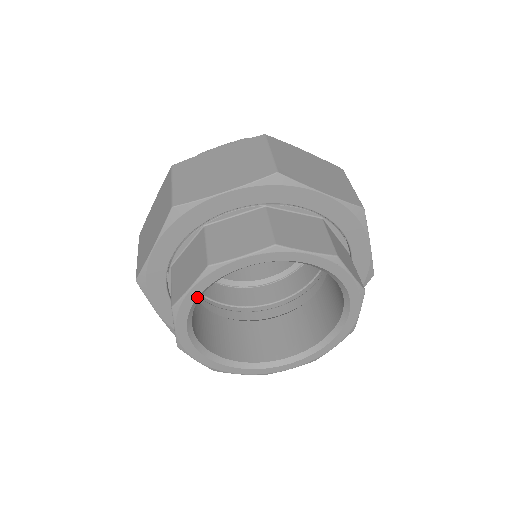
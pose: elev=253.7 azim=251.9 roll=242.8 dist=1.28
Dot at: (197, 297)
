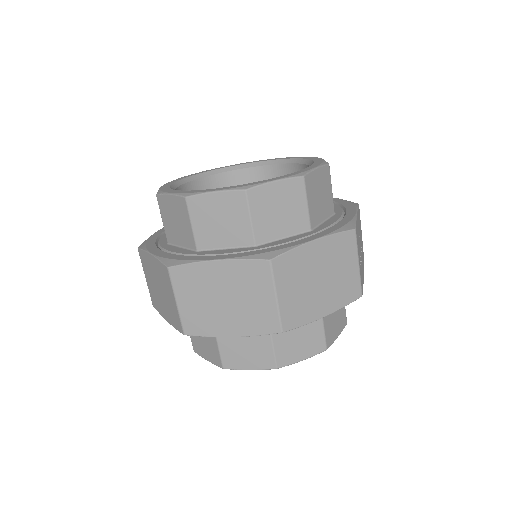
Dot at: occluded
